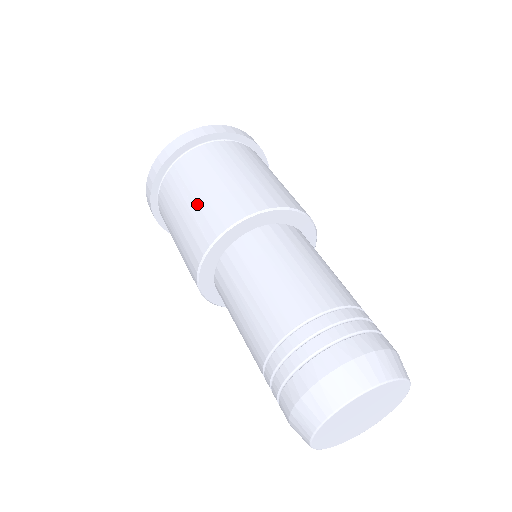
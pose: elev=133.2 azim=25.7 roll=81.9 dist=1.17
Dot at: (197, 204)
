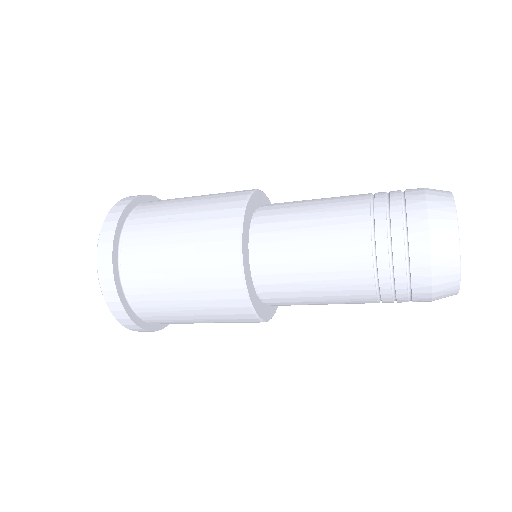
Dot at: (193, 212)
